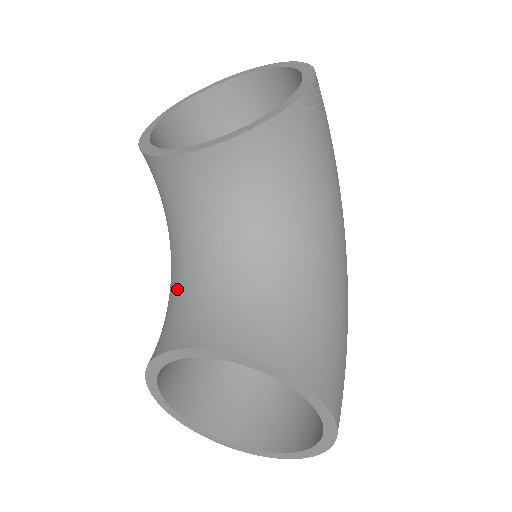
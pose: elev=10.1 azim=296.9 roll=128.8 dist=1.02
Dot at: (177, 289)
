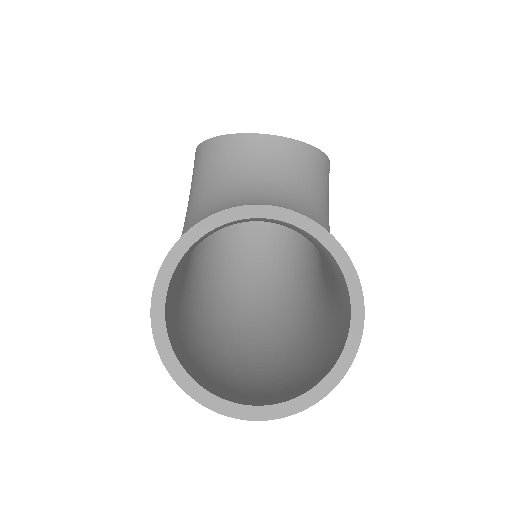
Dot at: (220, 210)
